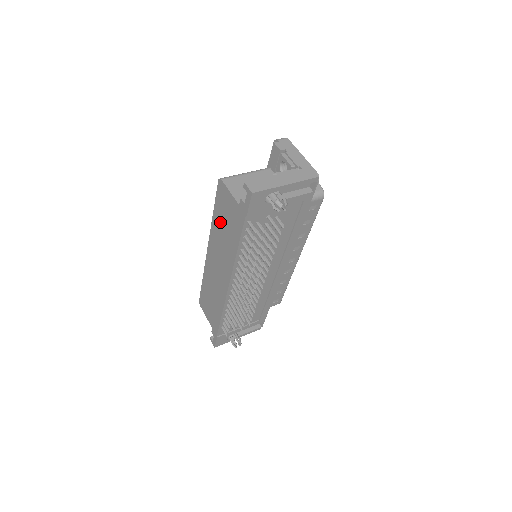
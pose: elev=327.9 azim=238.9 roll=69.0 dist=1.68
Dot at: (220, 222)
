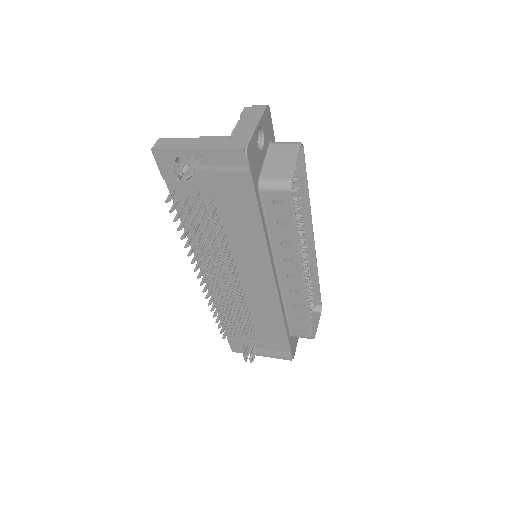
Dot at: occluded
